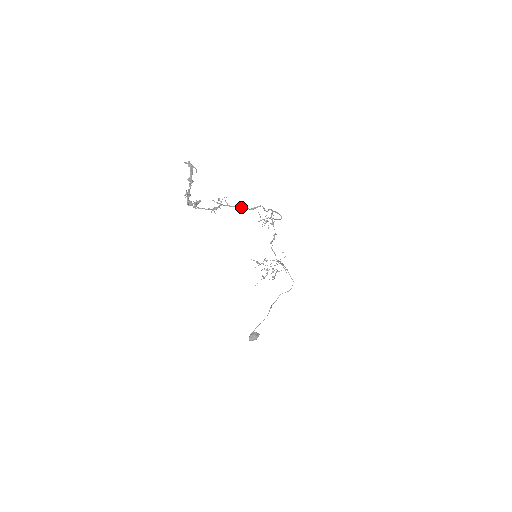
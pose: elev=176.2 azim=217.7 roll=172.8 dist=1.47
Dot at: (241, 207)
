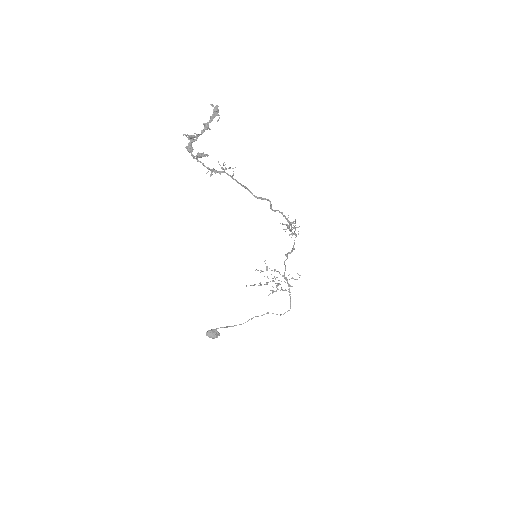
Dot at: (245, 188)
